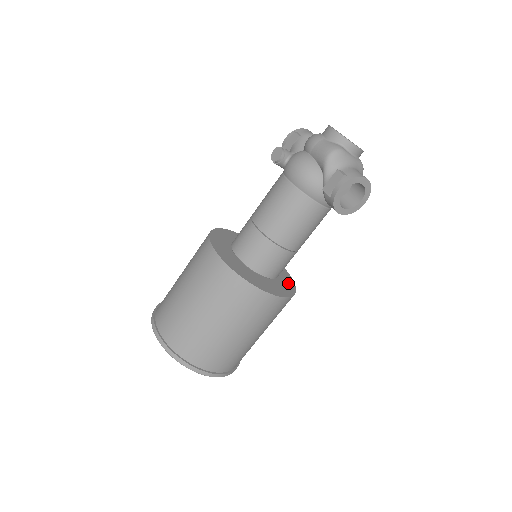
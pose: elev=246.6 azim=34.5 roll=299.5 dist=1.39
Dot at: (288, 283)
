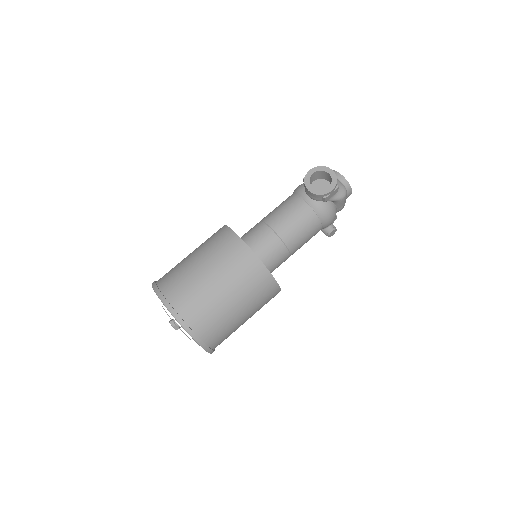
Dot at: occluded
